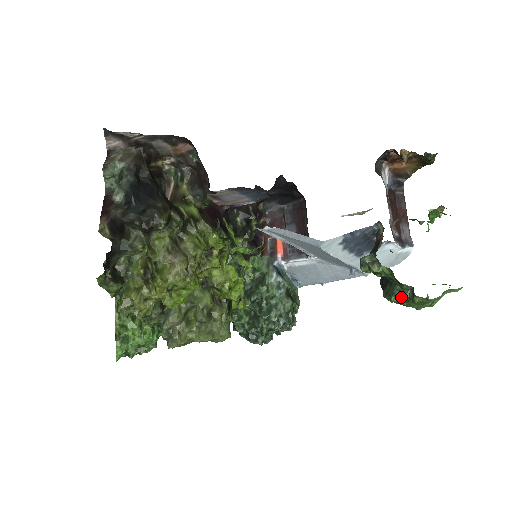
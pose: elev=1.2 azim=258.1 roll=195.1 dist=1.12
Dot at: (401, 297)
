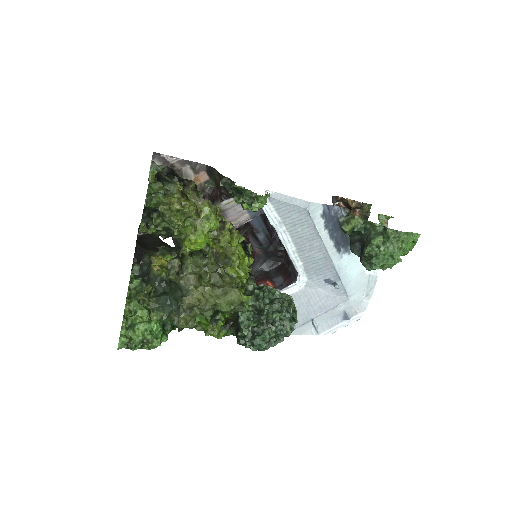
Dot at: (378, 237)
